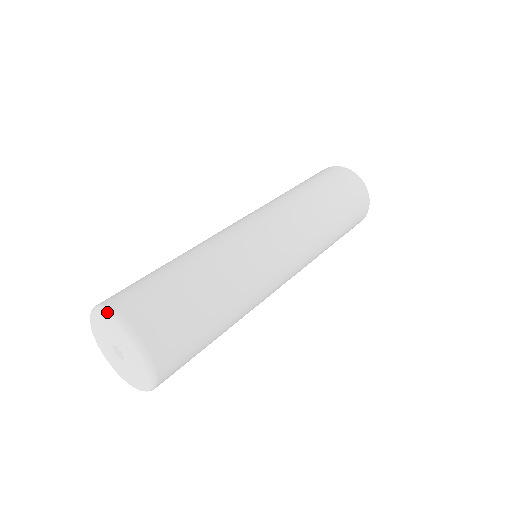
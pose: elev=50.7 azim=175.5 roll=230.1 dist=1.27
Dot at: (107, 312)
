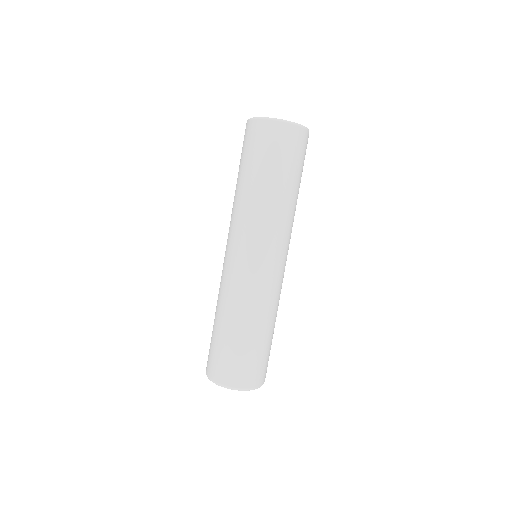
Dot at: occluded
